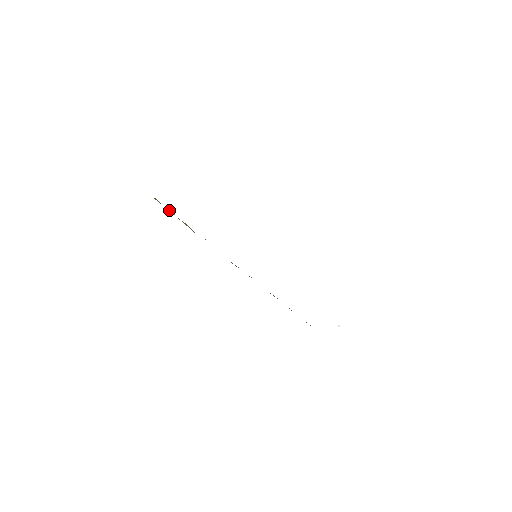
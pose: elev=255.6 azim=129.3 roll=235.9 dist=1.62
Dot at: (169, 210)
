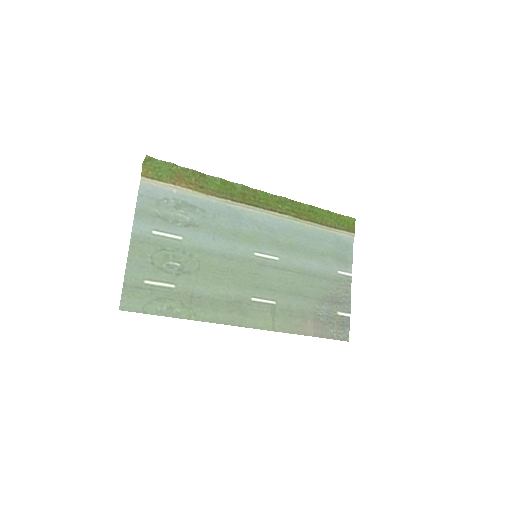
Dot at: (167, 164)
